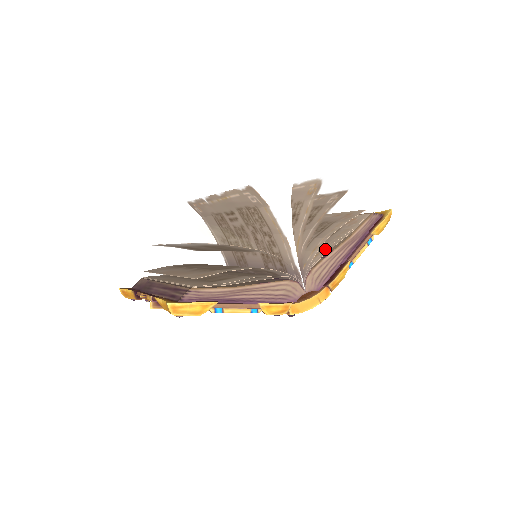
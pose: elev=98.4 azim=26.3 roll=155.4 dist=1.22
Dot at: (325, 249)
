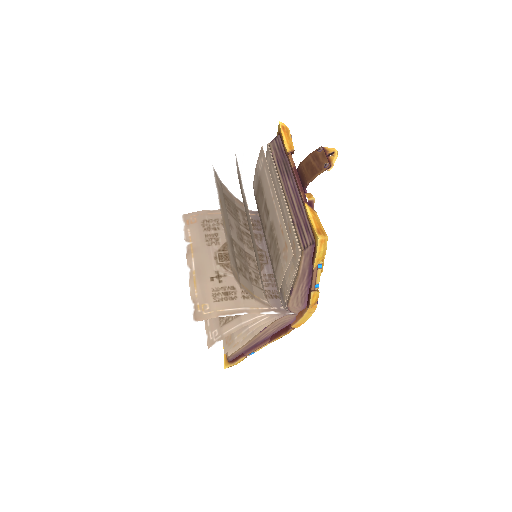
Dot at: (285, 292)
